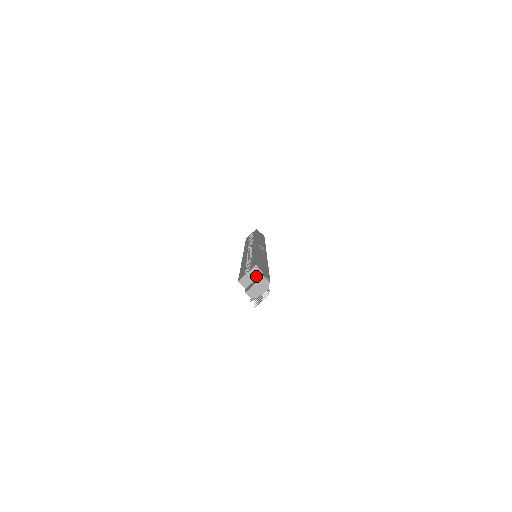
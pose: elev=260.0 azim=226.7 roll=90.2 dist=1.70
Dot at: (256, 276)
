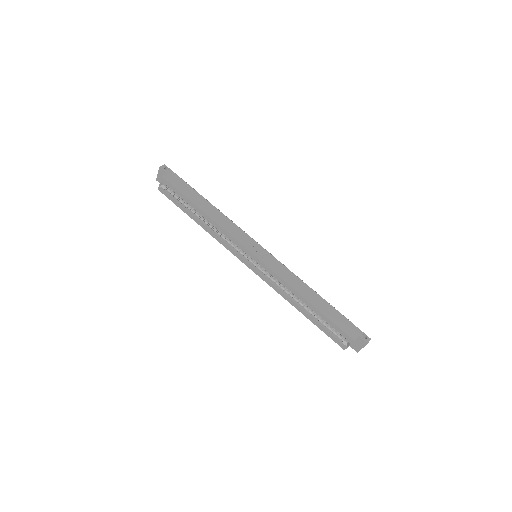
Dot at: occluded
